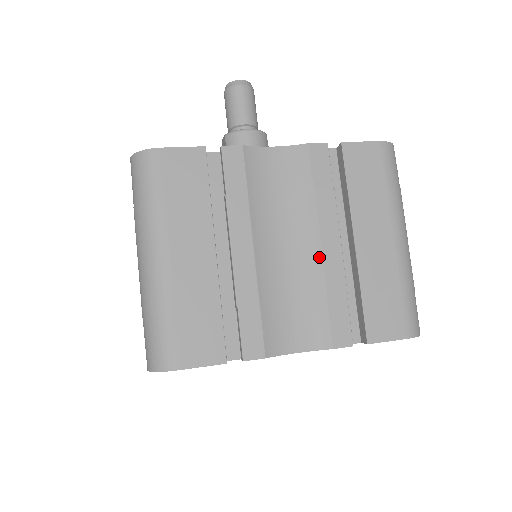
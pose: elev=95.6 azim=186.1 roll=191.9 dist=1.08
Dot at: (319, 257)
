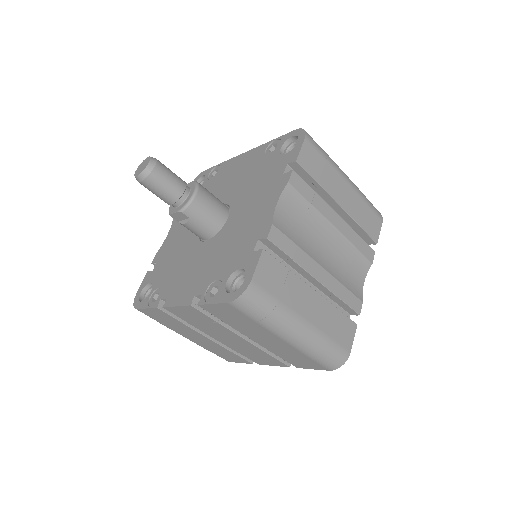
Dot at: (338, 233)
